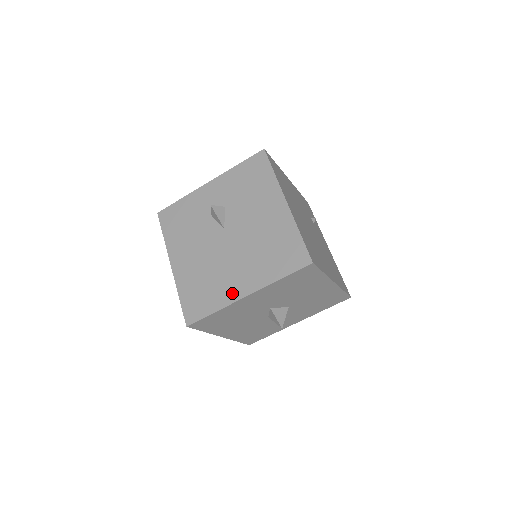
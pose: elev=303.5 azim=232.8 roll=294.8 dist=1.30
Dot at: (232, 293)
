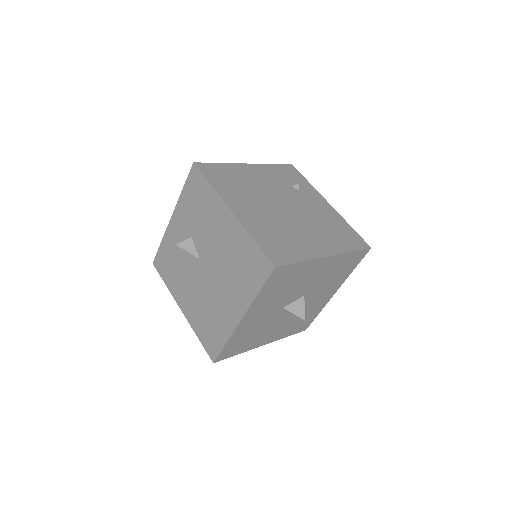
Dot at: (230, 321)
